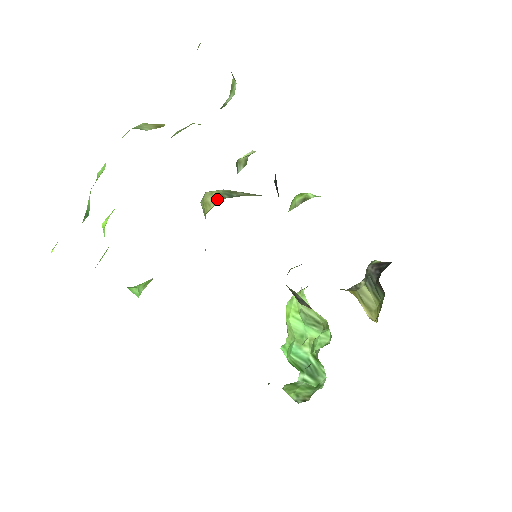
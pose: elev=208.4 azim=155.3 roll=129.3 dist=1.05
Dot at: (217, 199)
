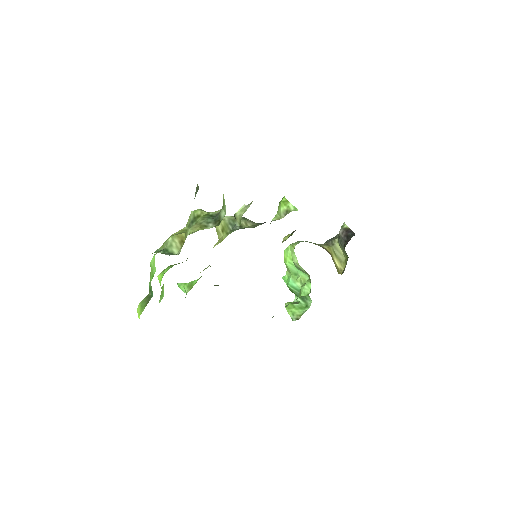
Dot at: (225, 230)
